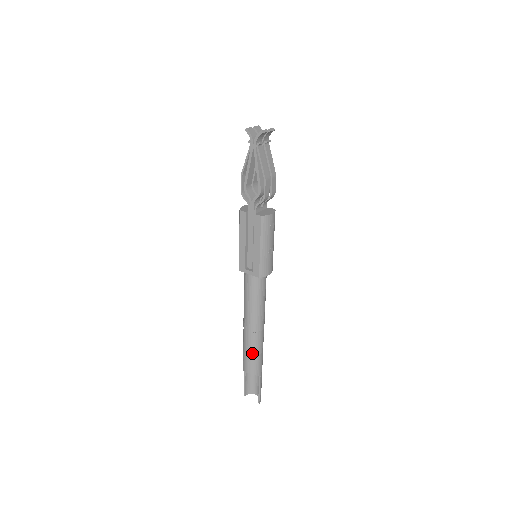
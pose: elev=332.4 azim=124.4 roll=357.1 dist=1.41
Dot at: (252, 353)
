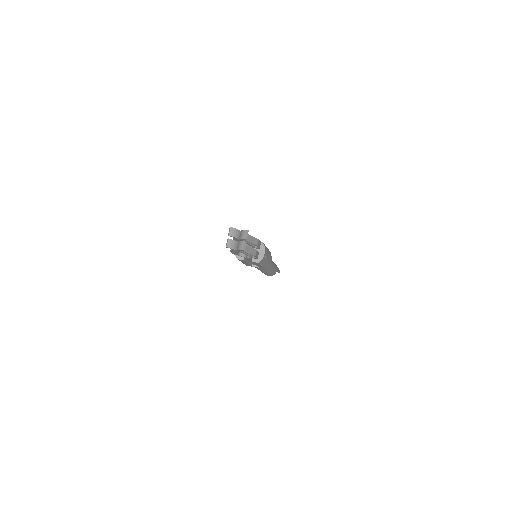
Dot at: occluded
